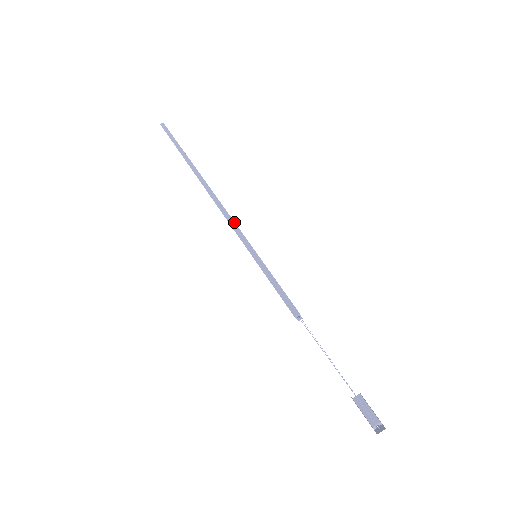
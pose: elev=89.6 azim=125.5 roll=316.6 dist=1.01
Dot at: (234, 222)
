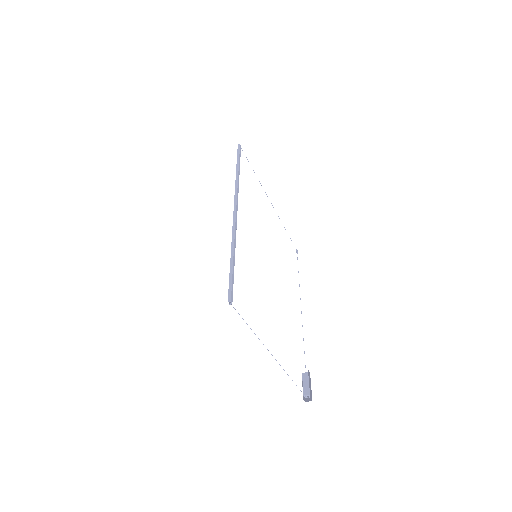
Dot at: (234, 234)
